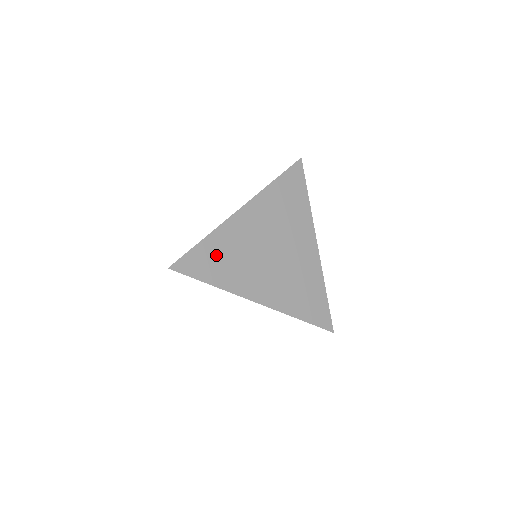
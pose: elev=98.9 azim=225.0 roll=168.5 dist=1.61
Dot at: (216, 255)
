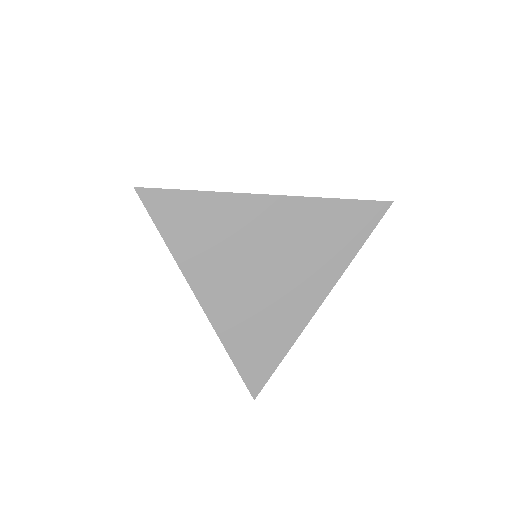
Dot at: (198, 218)
